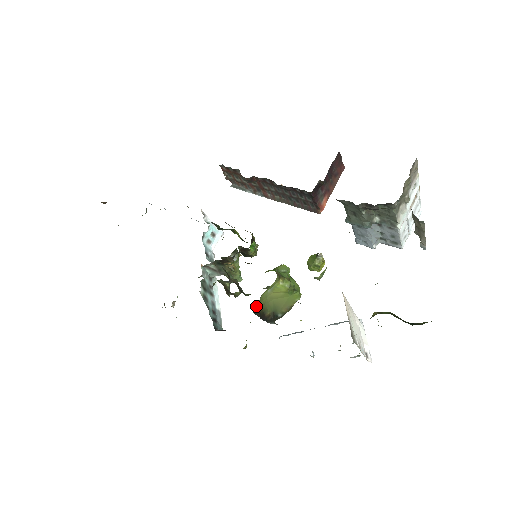
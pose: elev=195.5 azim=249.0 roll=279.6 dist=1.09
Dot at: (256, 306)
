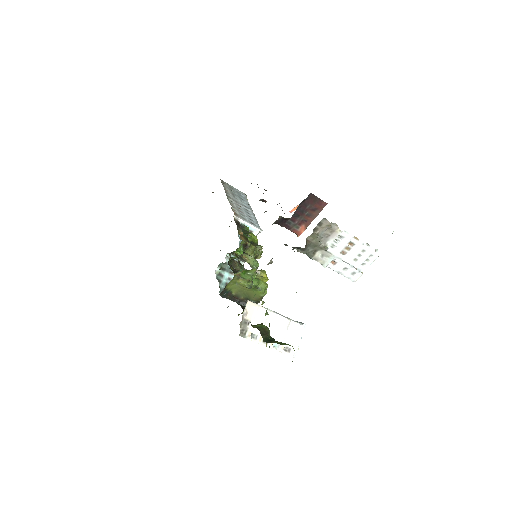
Dot at: (224, 292)
